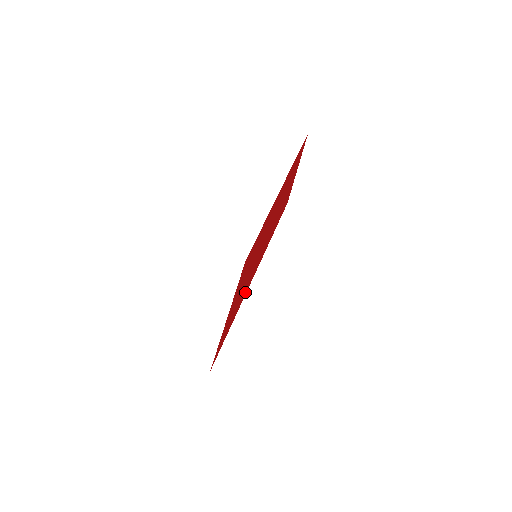
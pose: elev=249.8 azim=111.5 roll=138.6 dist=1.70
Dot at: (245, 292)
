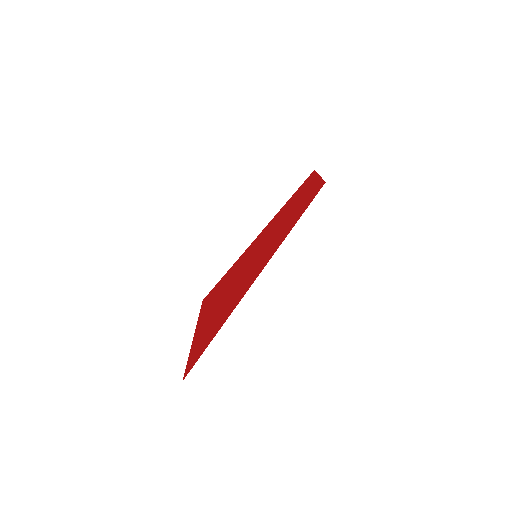
Dot at: (261, 268)
